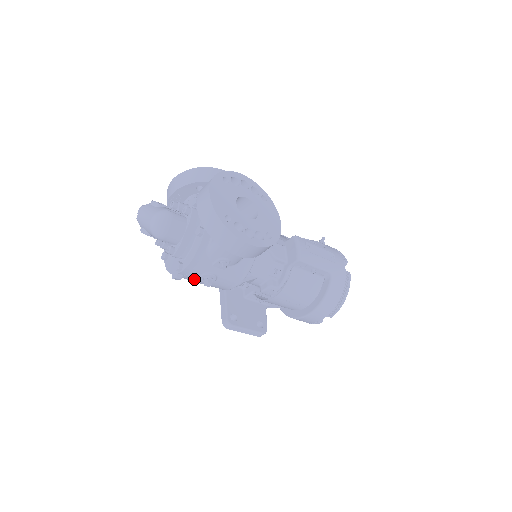
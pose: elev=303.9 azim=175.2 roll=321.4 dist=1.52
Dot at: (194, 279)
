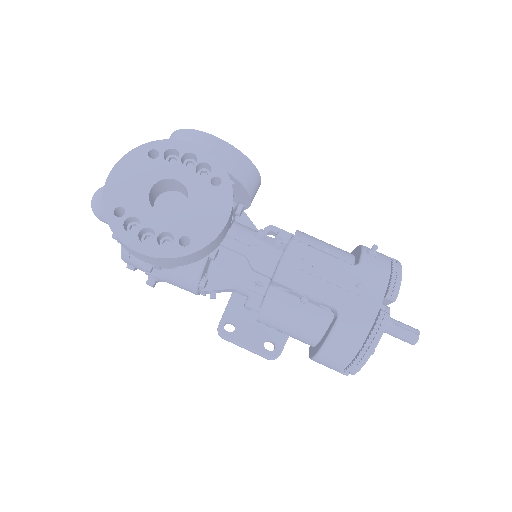
Dot at: occluded
